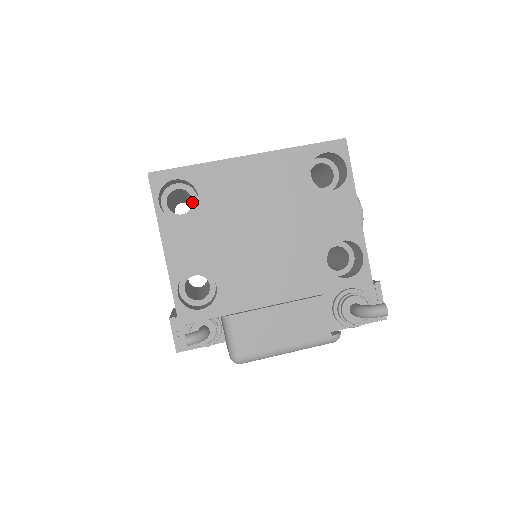
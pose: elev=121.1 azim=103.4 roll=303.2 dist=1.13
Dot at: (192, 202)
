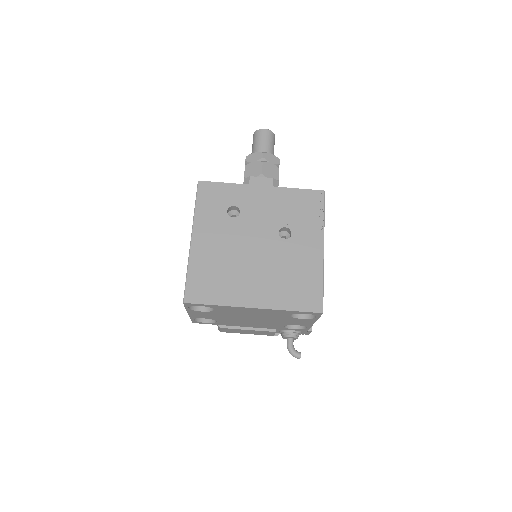
Dot at: occluded
